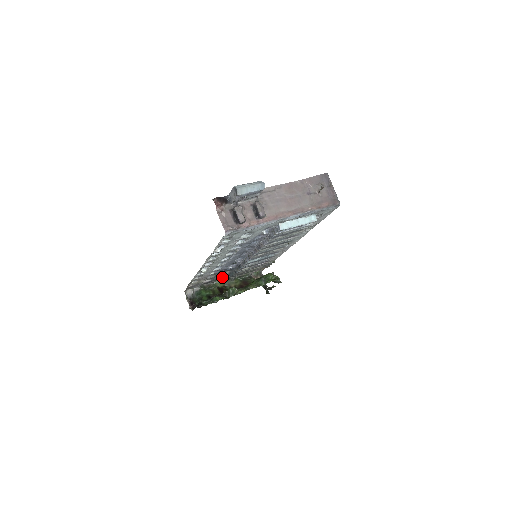
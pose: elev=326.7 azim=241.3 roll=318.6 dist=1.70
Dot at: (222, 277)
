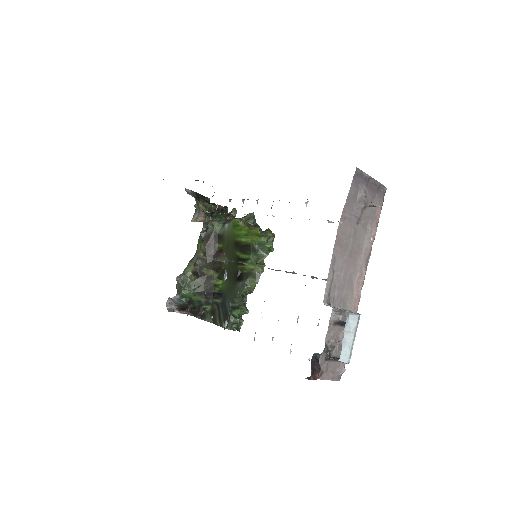
Dot at: occluded
